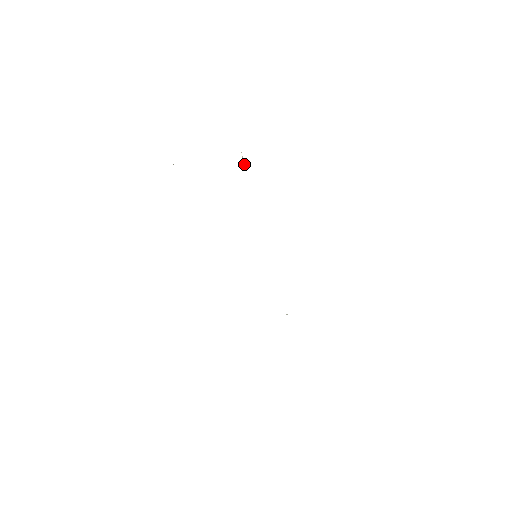
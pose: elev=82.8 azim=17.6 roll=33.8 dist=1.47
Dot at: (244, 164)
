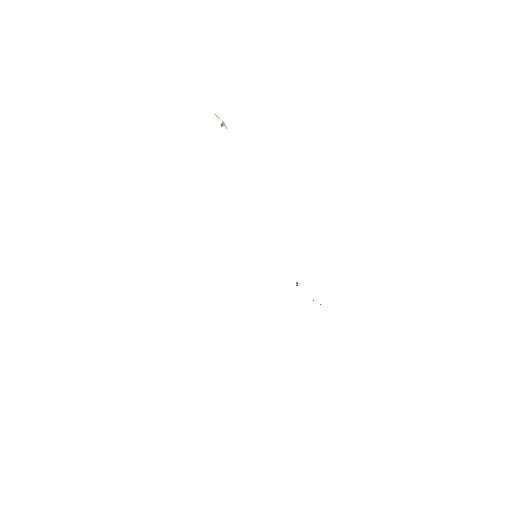
Dot at: (223, 124)
